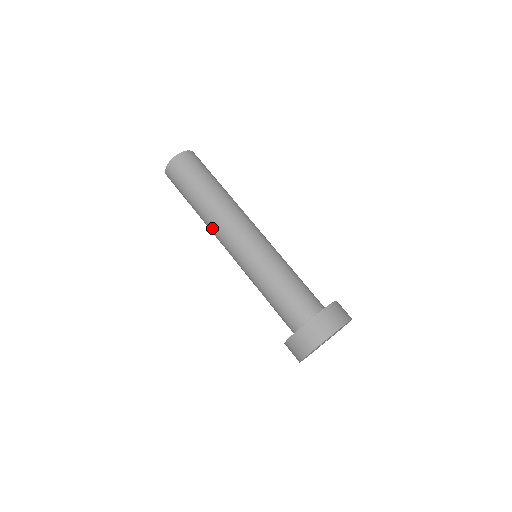
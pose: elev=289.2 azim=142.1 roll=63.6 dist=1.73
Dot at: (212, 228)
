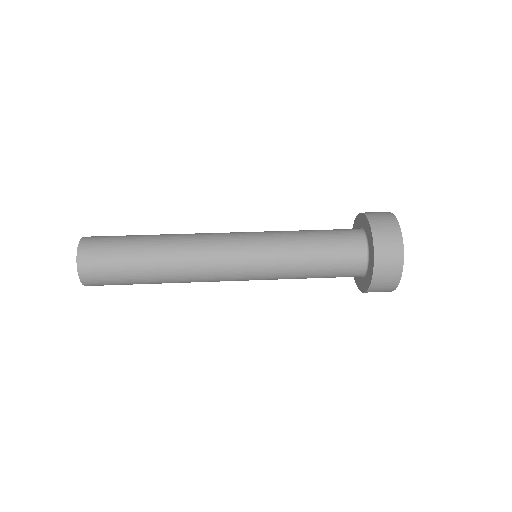
Dot at: (192, 263)
